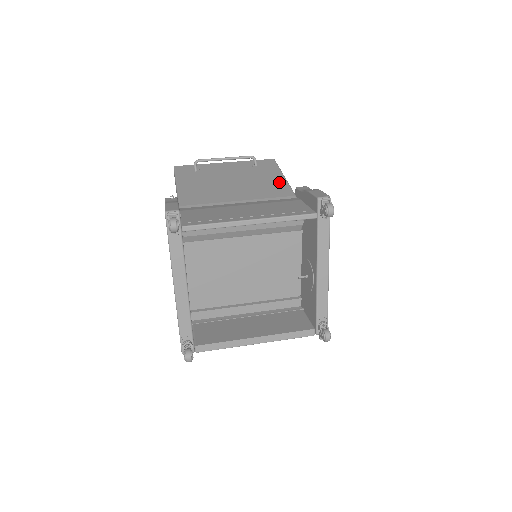
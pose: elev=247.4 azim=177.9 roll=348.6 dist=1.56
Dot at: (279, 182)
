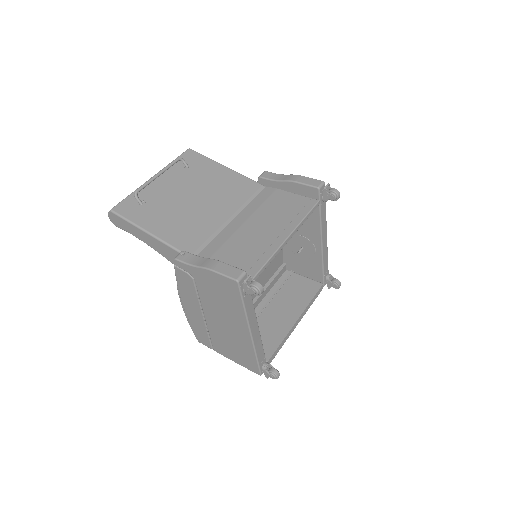
Dot at: (231, 176)
